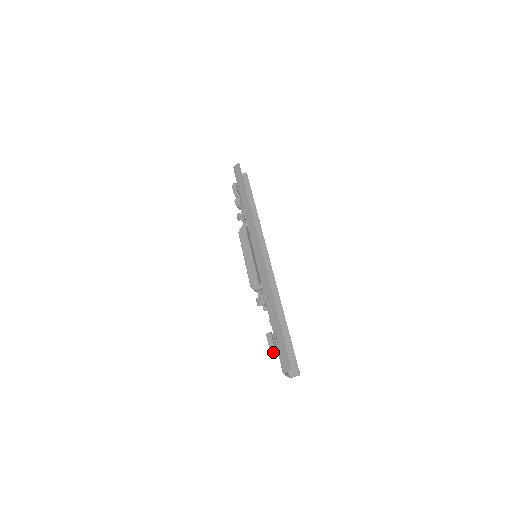
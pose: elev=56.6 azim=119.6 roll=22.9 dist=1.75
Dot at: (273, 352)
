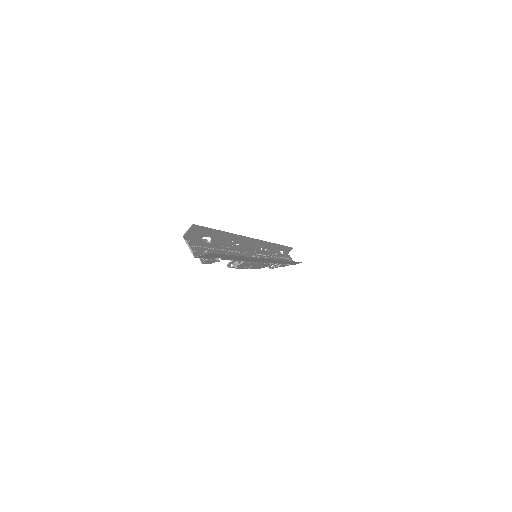
Dot at: occluded
